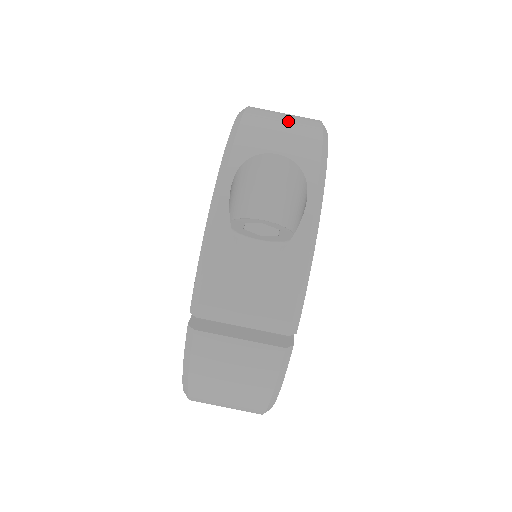
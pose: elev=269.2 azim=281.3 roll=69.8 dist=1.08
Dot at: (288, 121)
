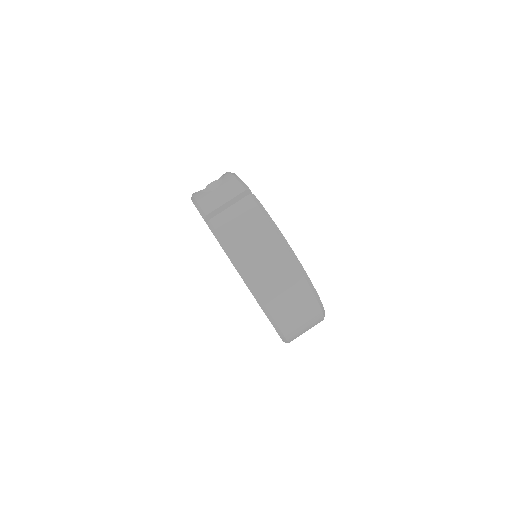
Dot at: occluded
